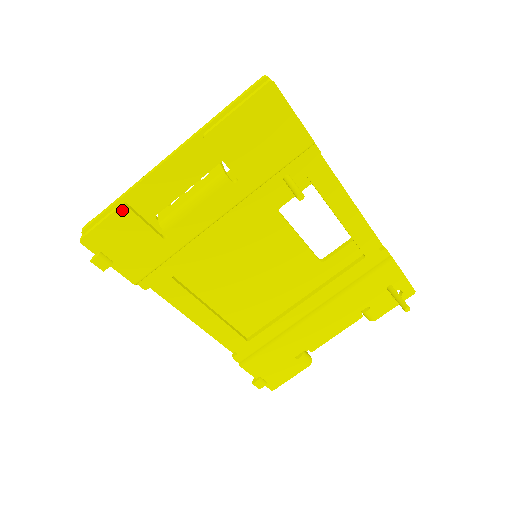
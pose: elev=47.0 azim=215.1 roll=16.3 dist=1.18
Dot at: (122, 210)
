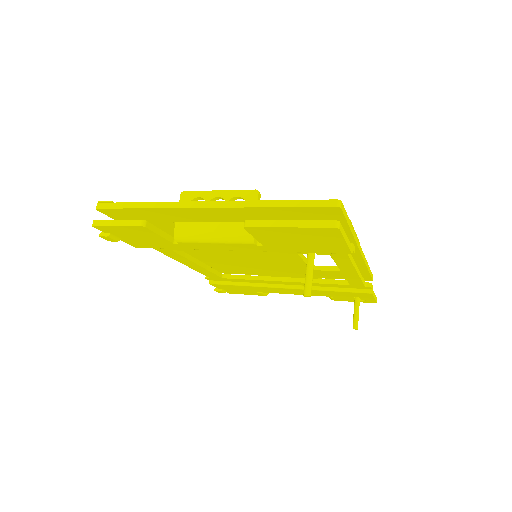
Dot at: (140, 227)
